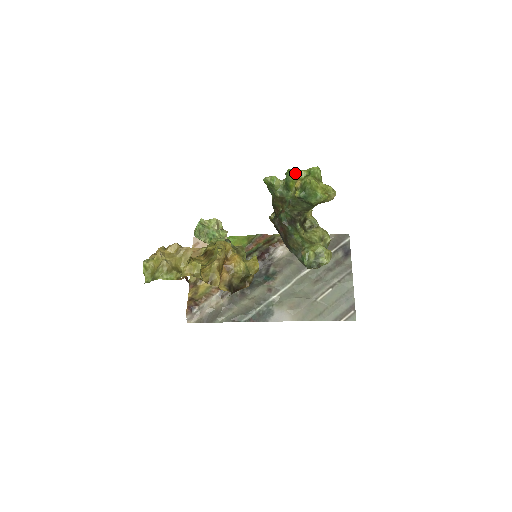
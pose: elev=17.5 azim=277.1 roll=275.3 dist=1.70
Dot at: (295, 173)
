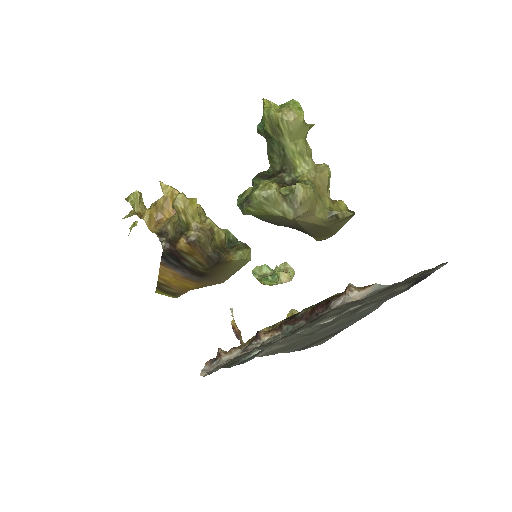
Dot at: occluded
